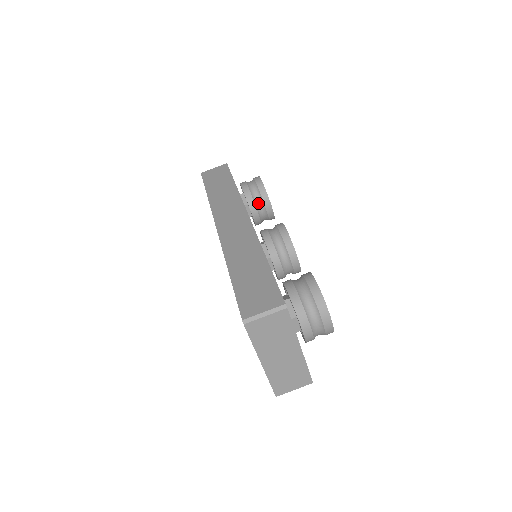
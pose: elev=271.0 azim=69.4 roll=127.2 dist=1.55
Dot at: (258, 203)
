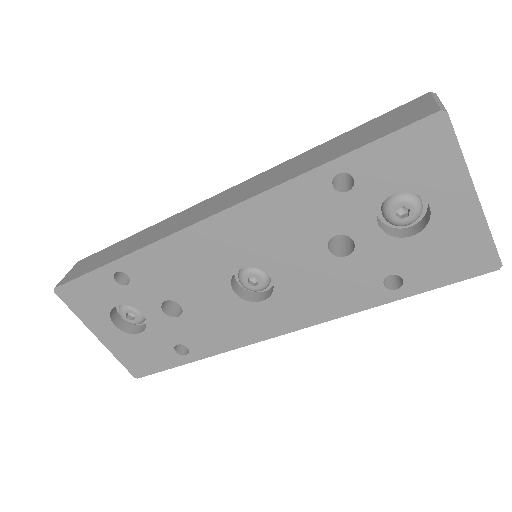
Dot at: occluded
